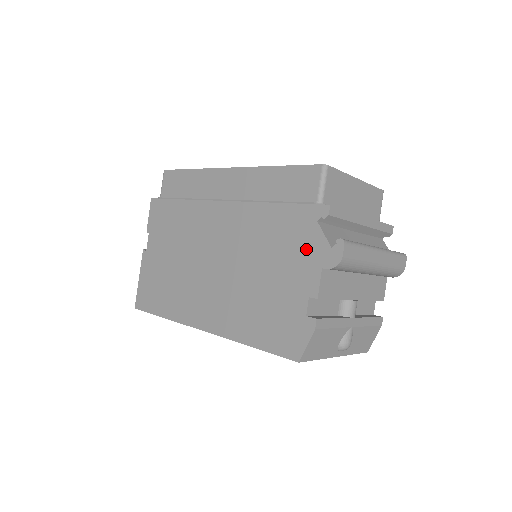
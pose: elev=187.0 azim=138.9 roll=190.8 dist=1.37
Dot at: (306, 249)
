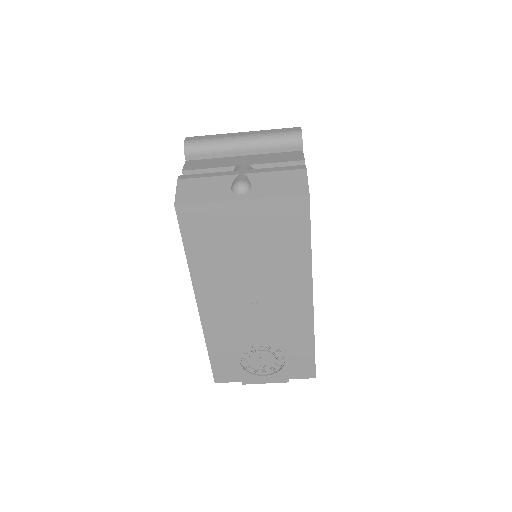
Dot at: occluded
